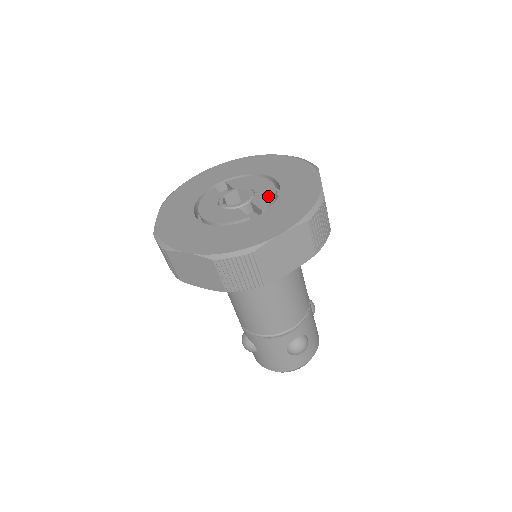
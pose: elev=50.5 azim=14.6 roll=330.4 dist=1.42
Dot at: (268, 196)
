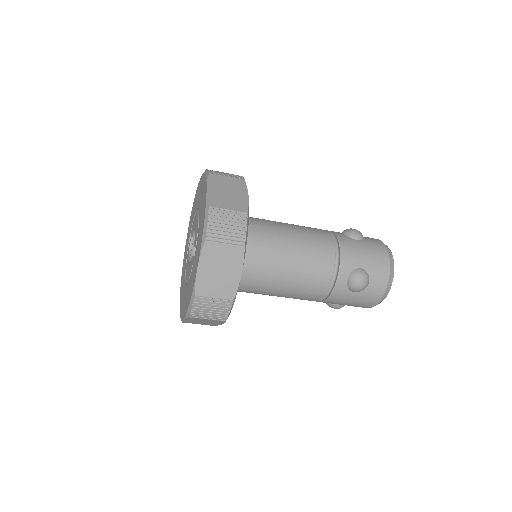
Dot at: (196, 232)
